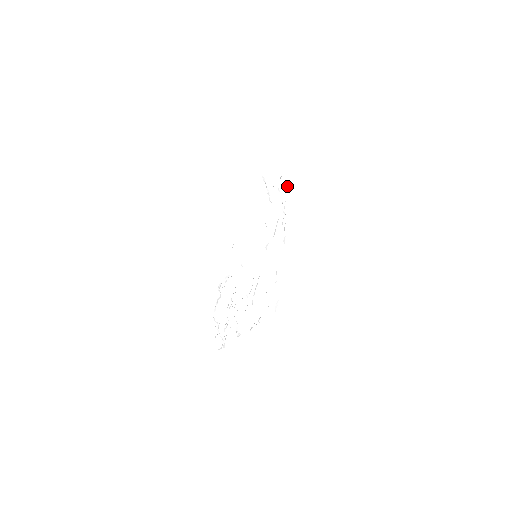
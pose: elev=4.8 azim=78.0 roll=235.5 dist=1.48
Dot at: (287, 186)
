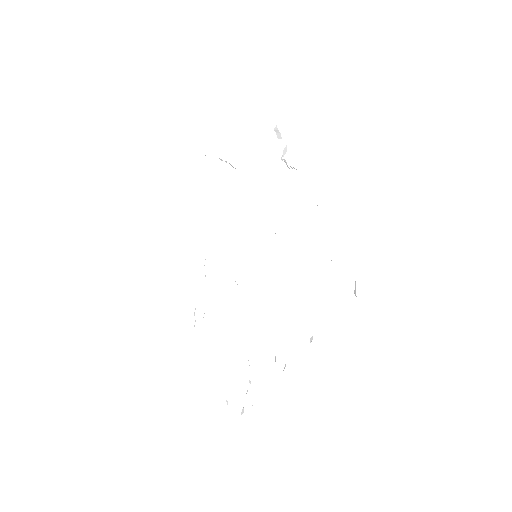
Dot at: (277, 134)
